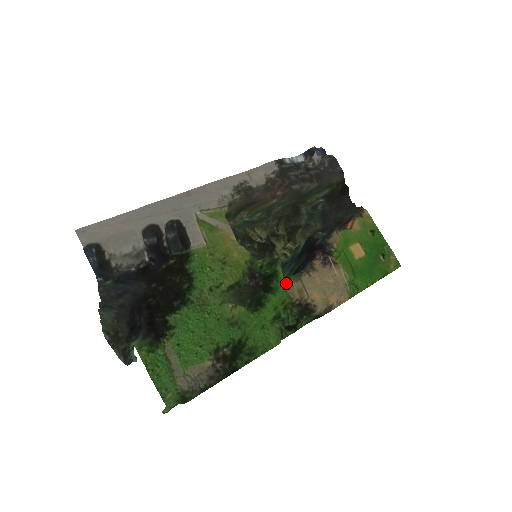
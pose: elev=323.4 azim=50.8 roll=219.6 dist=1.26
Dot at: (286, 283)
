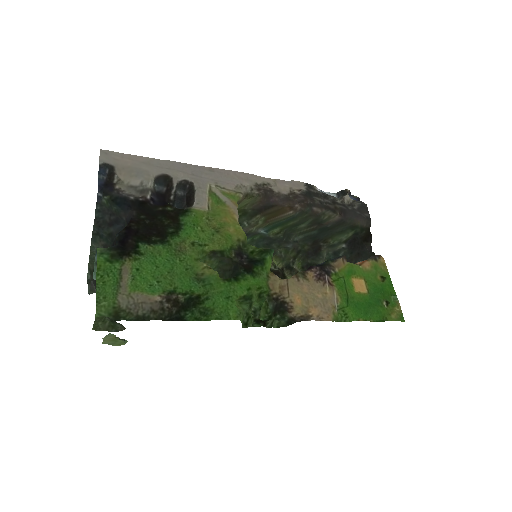
Dot at: (270, 274)
